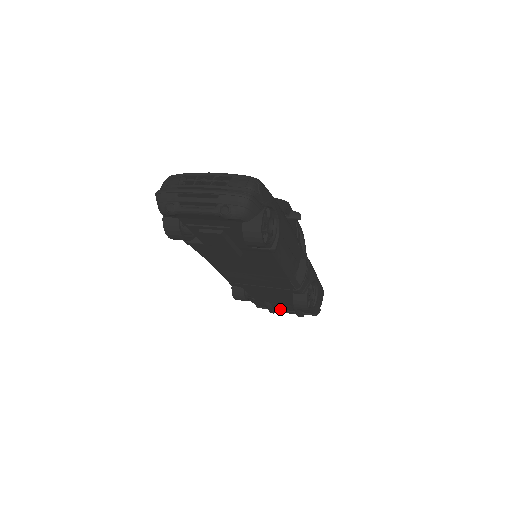
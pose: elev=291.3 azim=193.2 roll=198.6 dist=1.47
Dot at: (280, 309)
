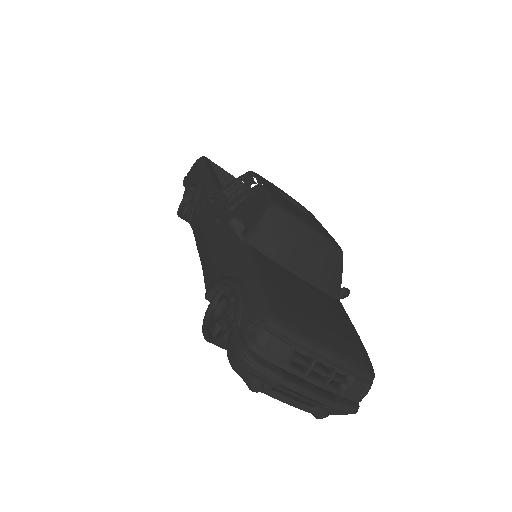
Dot at: occluded
